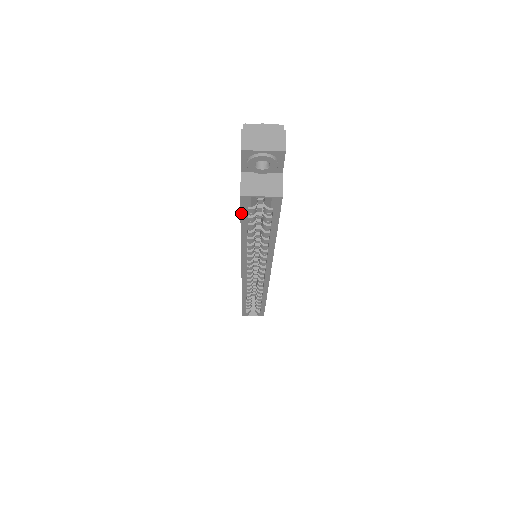
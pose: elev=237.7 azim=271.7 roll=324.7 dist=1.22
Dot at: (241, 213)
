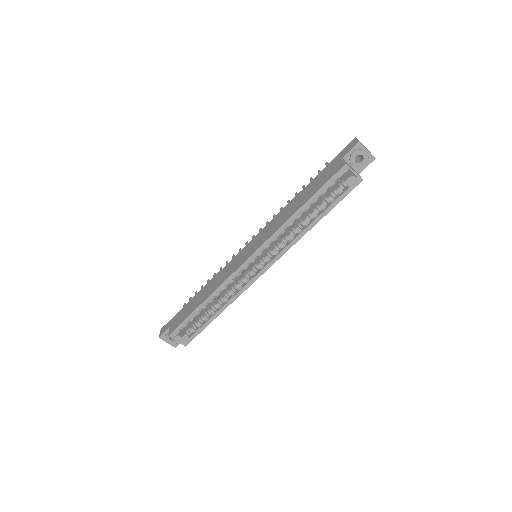
Dot at: (329, 180)
